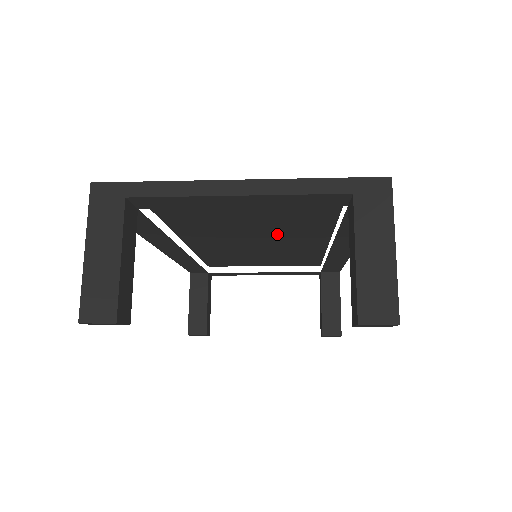
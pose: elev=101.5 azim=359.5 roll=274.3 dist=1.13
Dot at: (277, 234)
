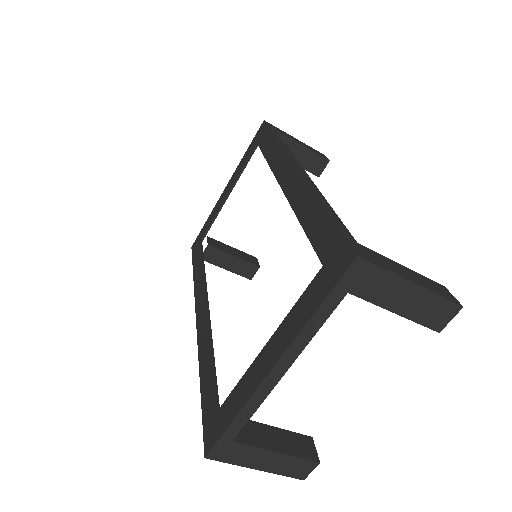
Dot at: occluded
